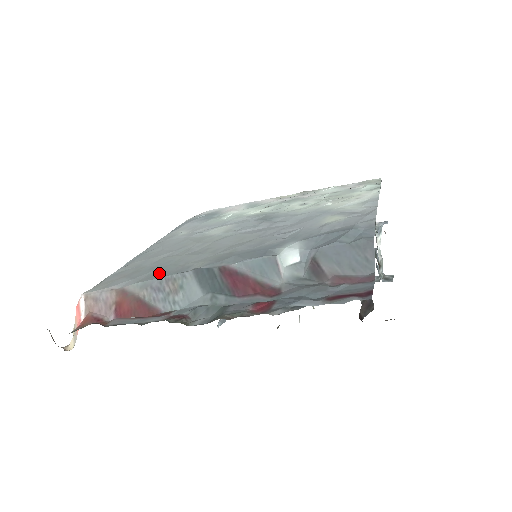
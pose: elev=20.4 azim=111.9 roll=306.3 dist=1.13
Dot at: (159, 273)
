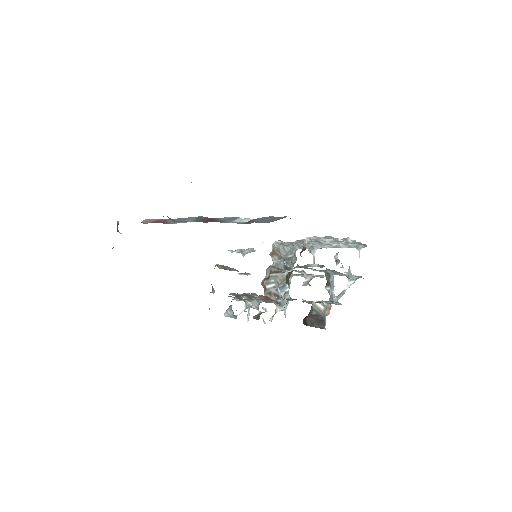
Dot at: occluded
